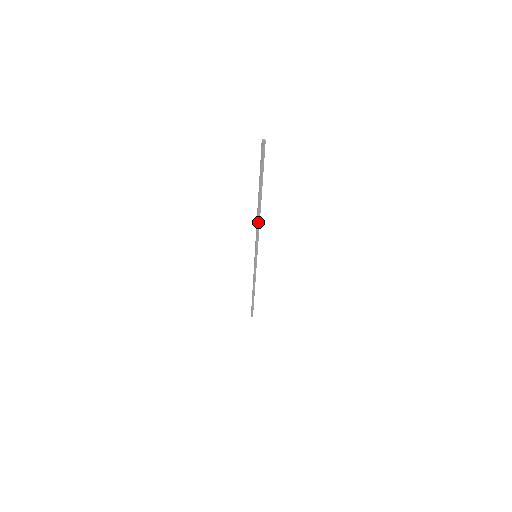
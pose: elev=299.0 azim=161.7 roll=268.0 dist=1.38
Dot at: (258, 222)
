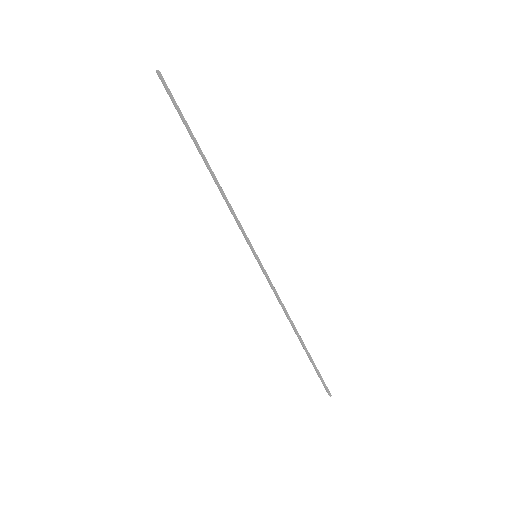
Dot at: (221, 192)
